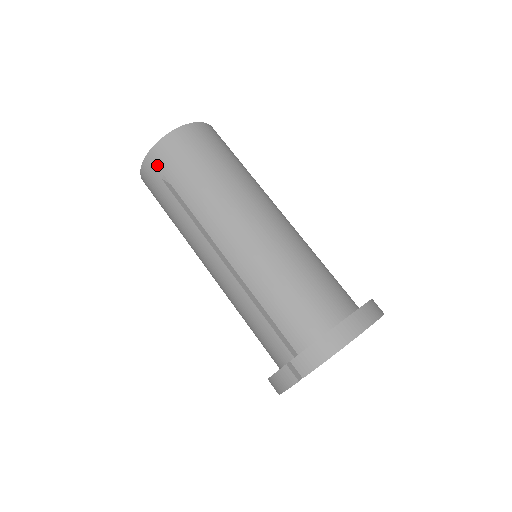
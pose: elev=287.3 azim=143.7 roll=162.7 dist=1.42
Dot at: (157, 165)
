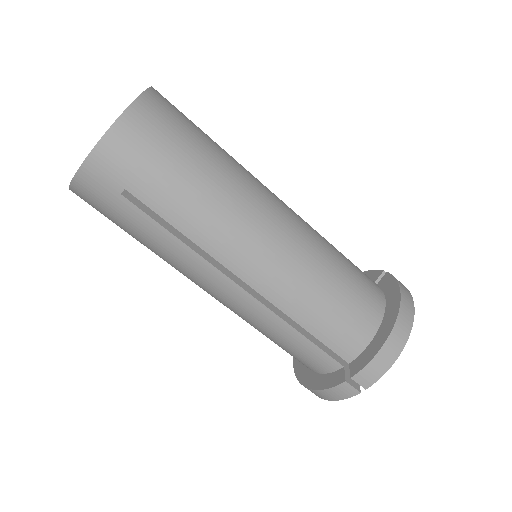
Dot at: (109, 175)
